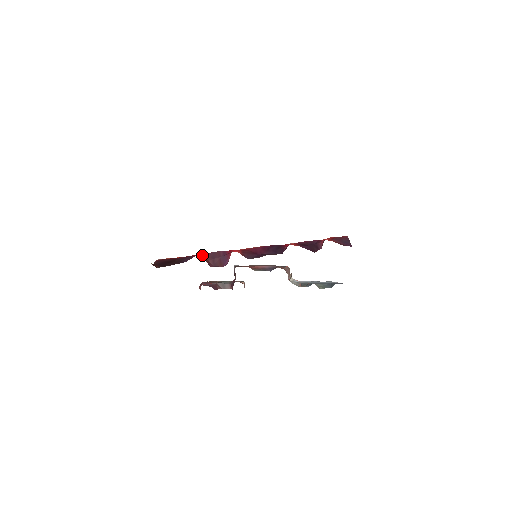
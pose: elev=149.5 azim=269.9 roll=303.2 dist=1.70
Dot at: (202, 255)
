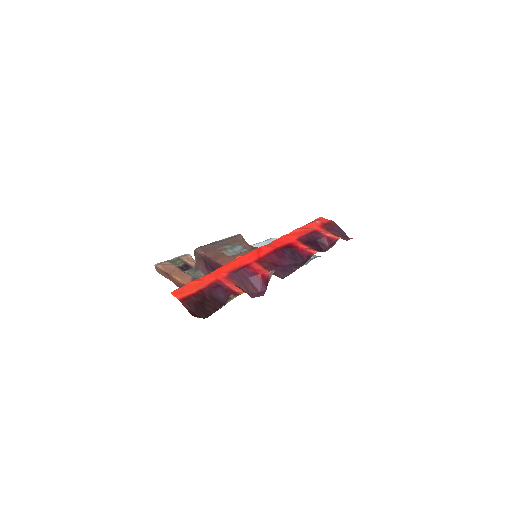
Dot at: (225, 280)
